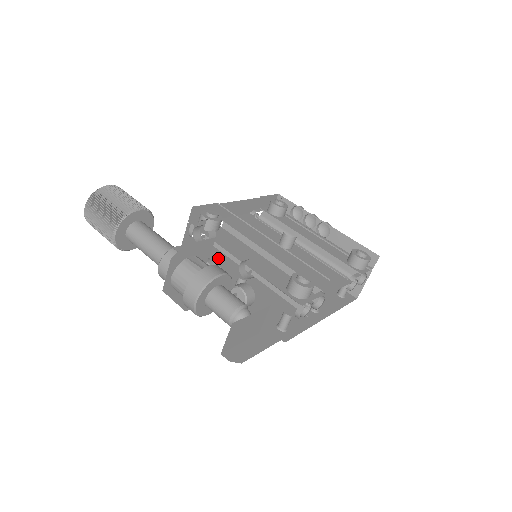
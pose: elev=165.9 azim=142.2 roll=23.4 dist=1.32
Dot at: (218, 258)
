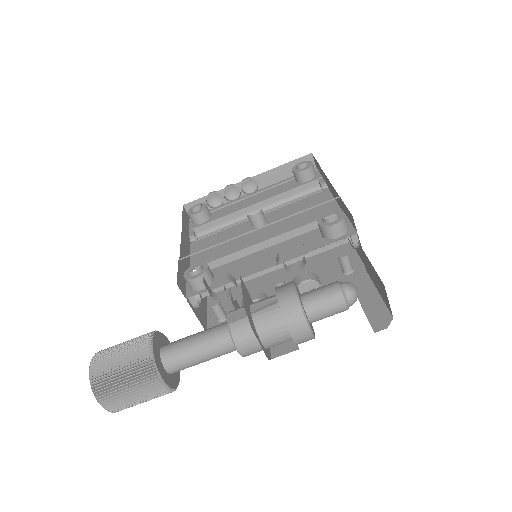
Dot at: (255, 287)
